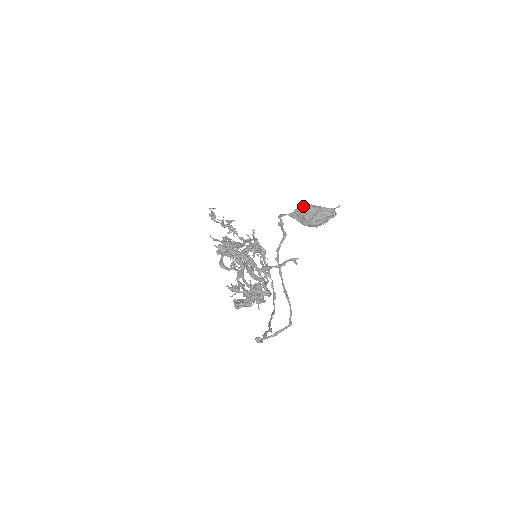
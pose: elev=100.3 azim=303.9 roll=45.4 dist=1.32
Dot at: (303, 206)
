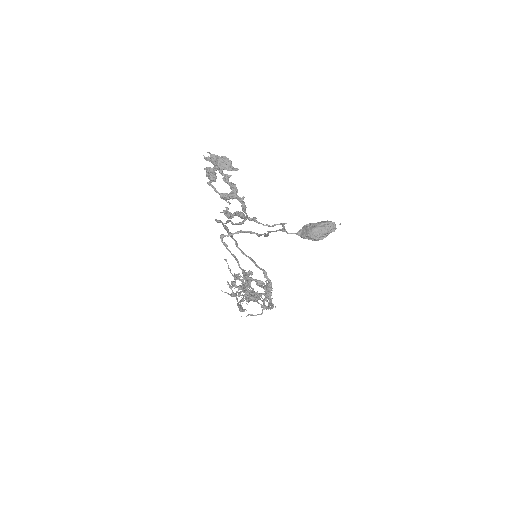
Dot at: (308, 224)
